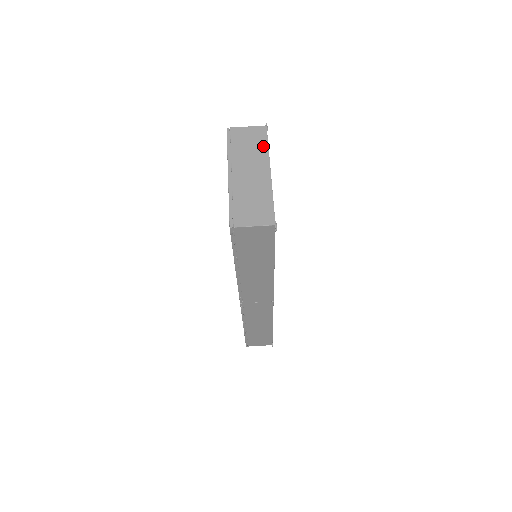
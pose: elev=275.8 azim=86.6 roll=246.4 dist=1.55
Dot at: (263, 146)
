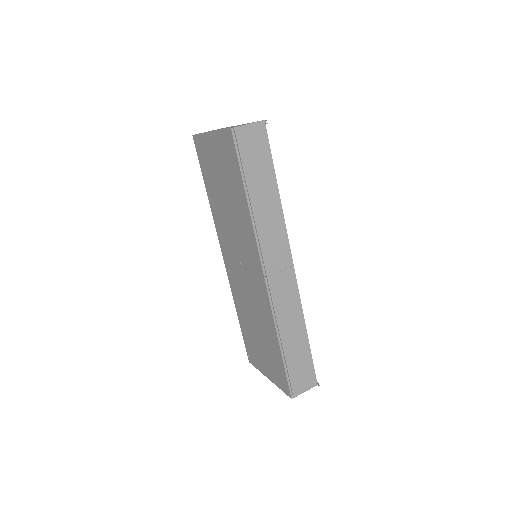
Dot at: occluded
